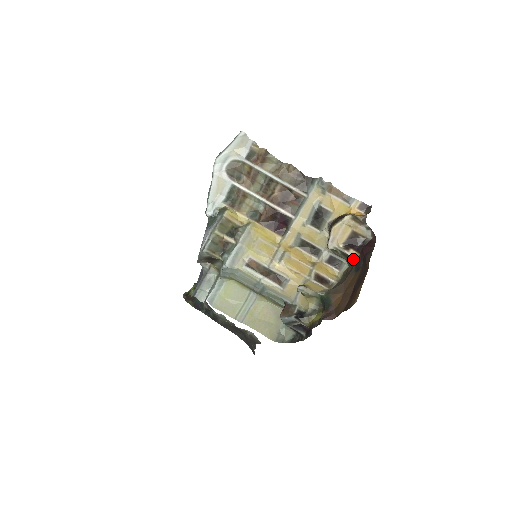
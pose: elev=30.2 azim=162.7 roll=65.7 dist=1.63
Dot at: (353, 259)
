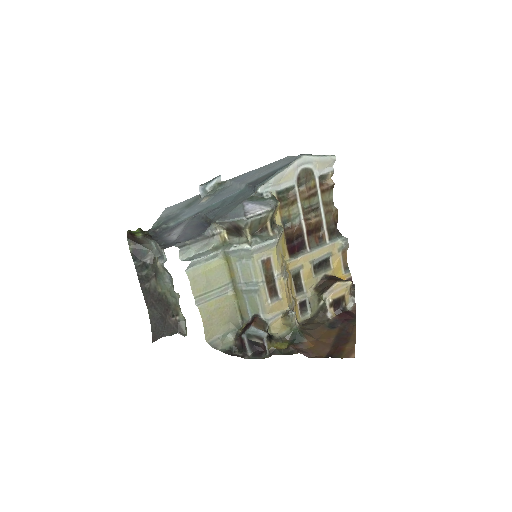
Dot at: (328, 316)
